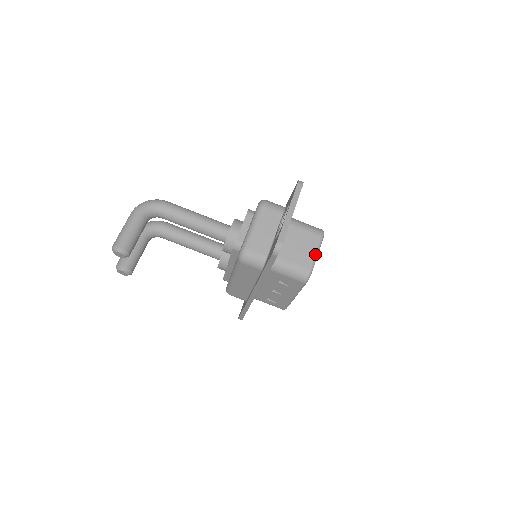
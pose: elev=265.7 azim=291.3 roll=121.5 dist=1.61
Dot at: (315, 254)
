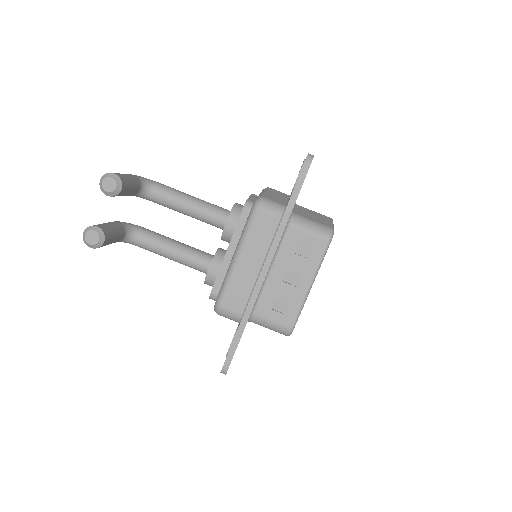
Dot at: (331, 223)
